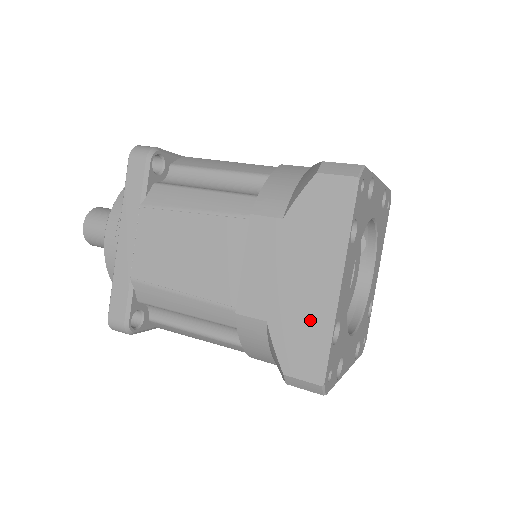
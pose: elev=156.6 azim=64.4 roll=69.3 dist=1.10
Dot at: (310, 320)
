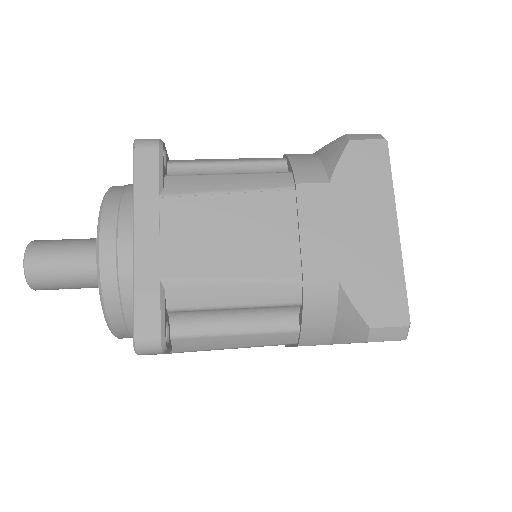
Dot at: (380, 267)
